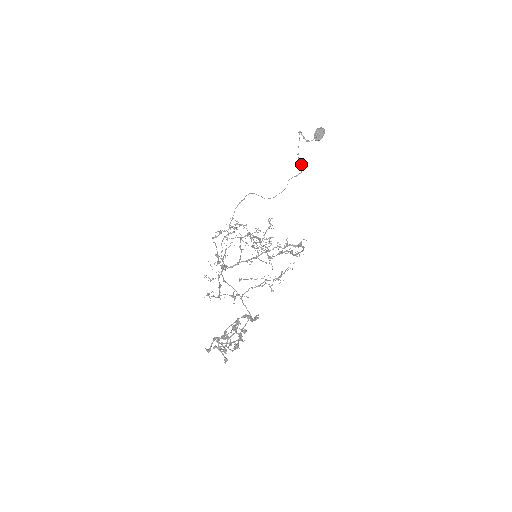
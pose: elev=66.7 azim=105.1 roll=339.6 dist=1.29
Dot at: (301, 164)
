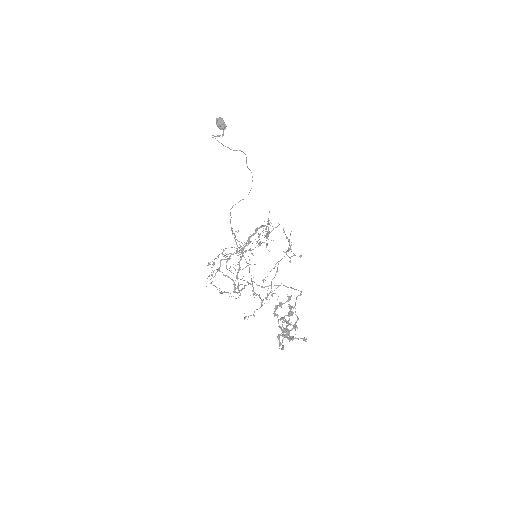
Dot at: occluded
